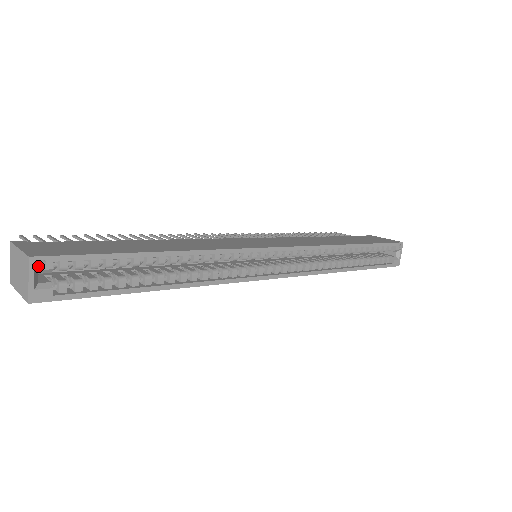
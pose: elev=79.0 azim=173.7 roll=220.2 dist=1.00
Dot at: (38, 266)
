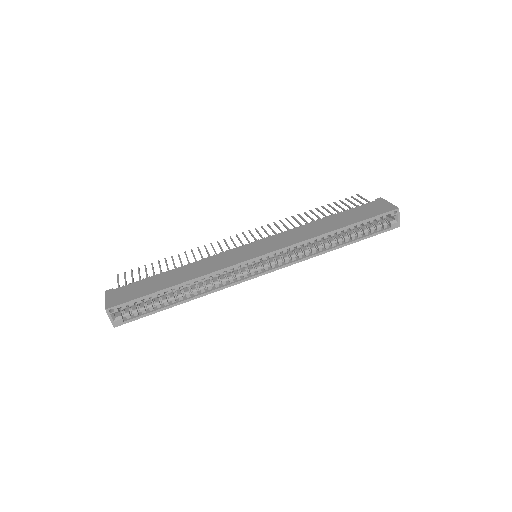
Dot at: (112, 311)
